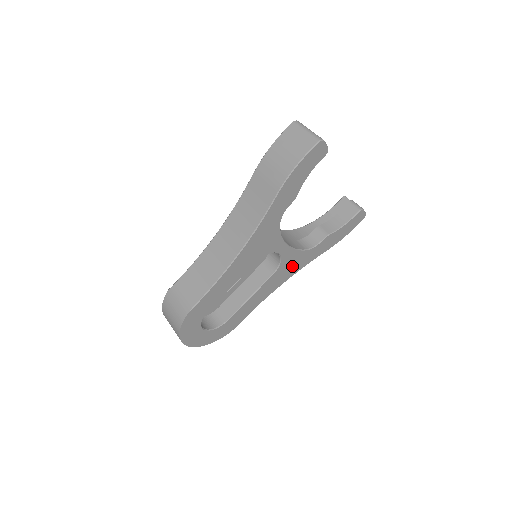
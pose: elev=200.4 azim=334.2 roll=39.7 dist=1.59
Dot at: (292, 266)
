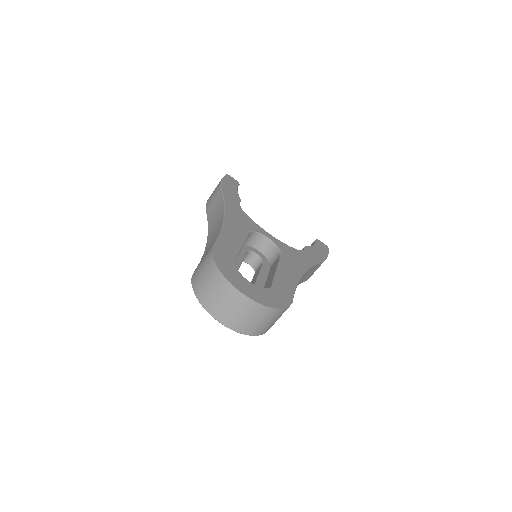
Dot at: (296, 259)
